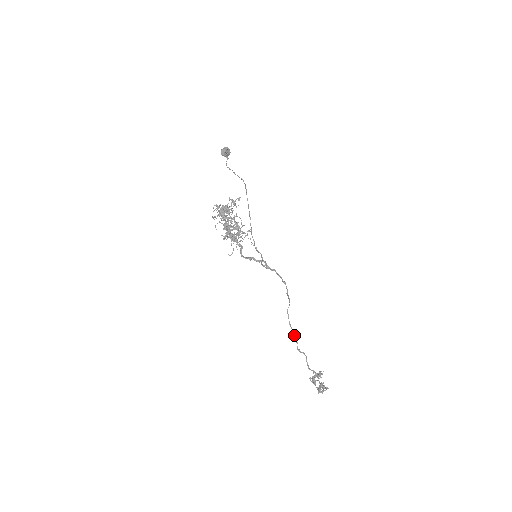
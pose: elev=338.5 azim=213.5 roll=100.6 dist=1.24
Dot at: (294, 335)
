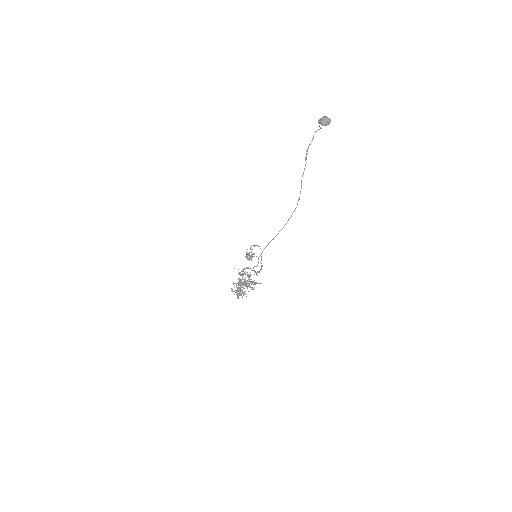
Dot at: occluded
